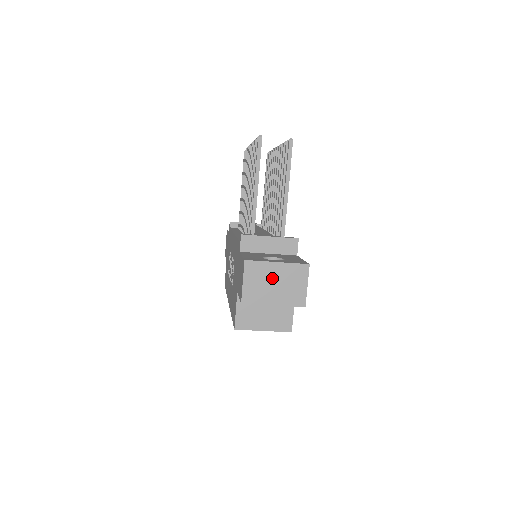
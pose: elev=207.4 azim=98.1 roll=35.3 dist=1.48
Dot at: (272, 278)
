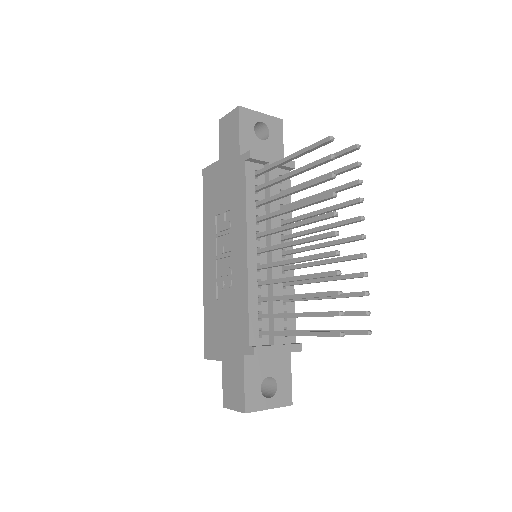
Dot at: occluded
